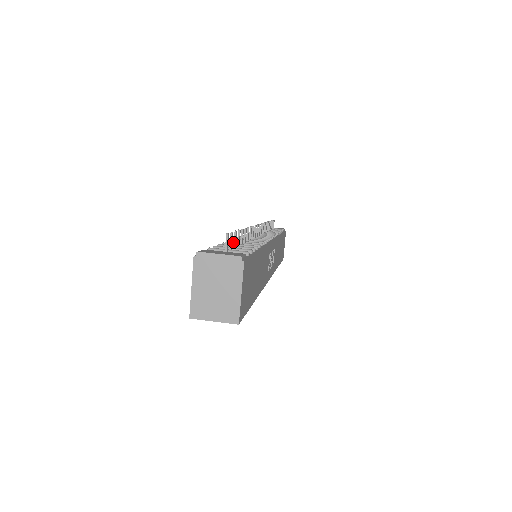
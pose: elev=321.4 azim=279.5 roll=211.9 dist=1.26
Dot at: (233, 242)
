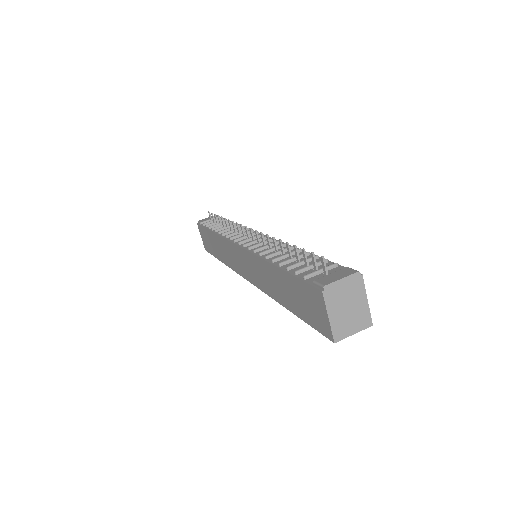
Dot at: (279, 257)
